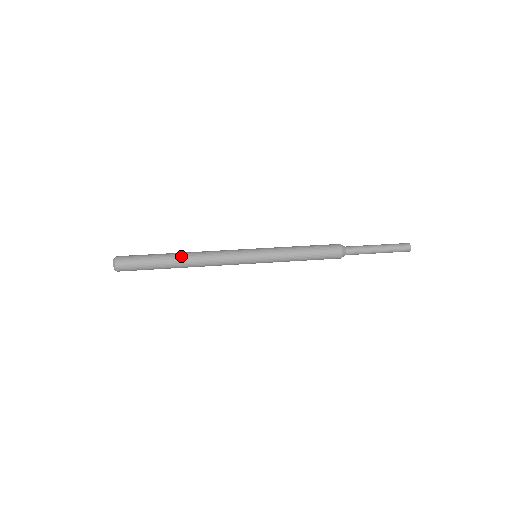
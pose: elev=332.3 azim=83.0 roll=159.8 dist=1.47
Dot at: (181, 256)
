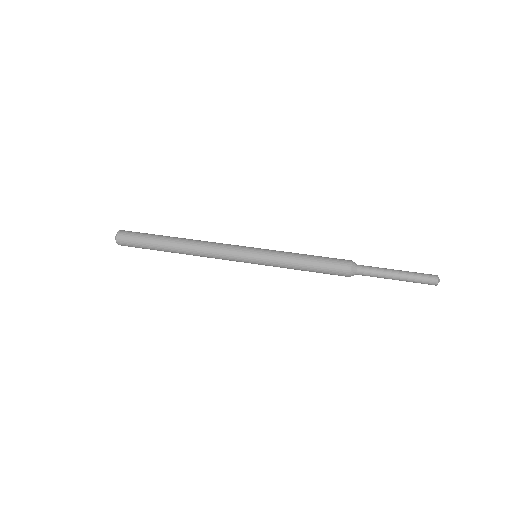
Dot at: (180, 238)
